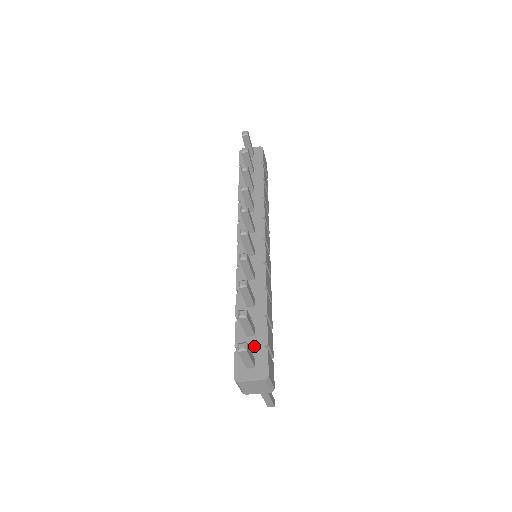
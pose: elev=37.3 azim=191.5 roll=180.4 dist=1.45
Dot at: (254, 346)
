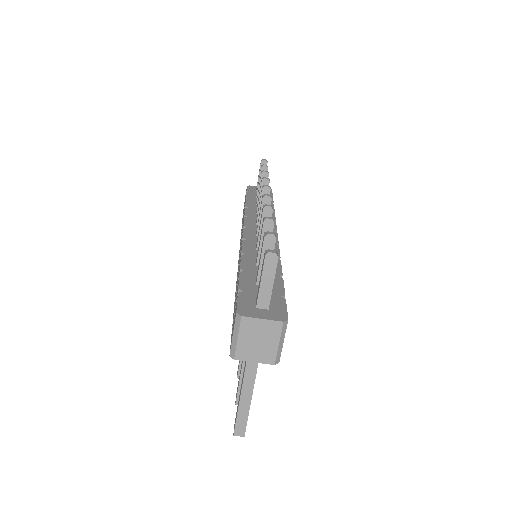
Dot at: occluded
